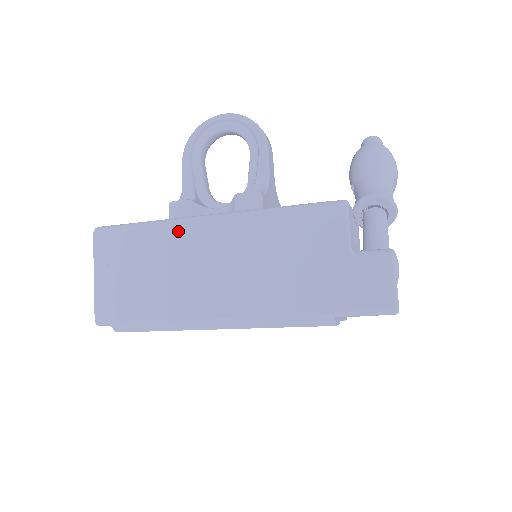
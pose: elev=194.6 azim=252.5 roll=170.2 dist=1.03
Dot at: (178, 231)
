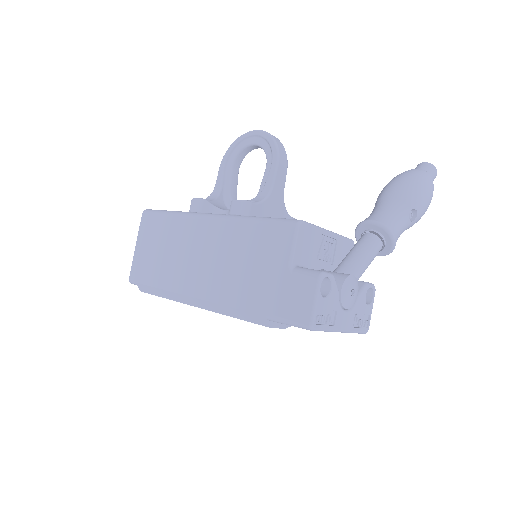
Dot at: (187, 222)
